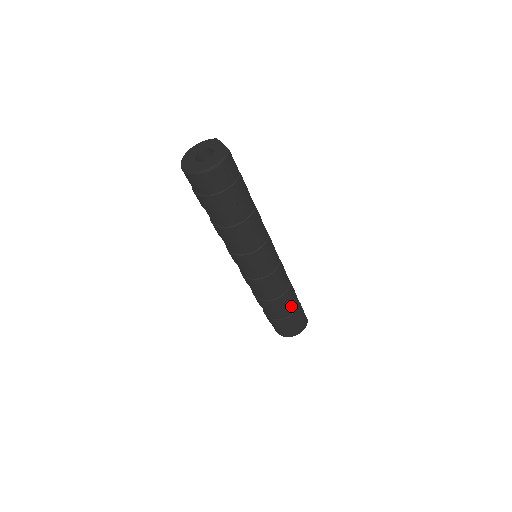
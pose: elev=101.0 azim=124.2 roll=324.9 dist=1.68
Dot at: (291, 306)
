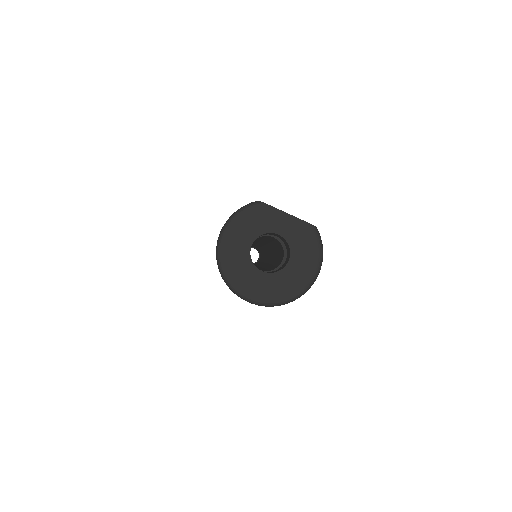
Dot at: occluded
